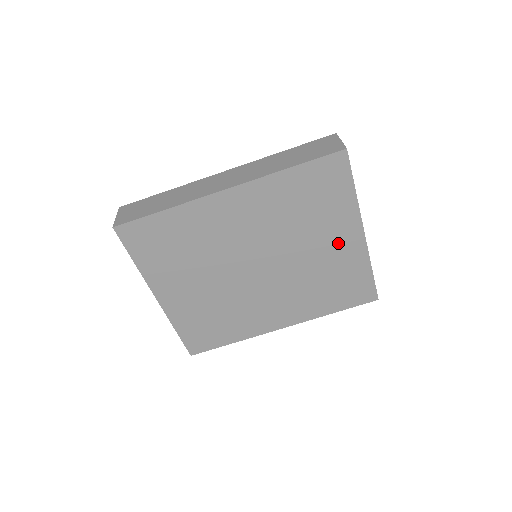
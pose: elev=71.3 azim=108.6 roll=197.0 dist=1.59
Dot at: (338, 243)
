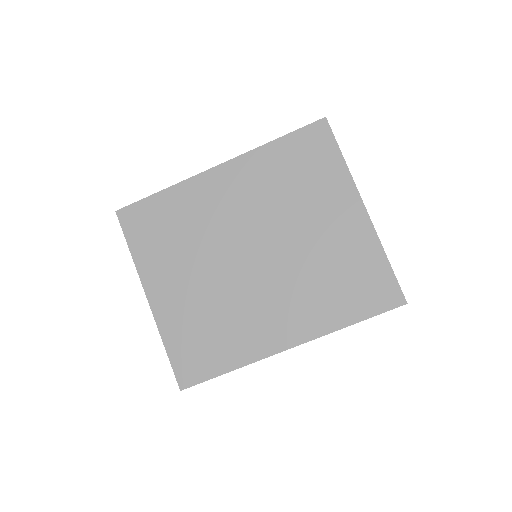
Dot at: (338, 221)
